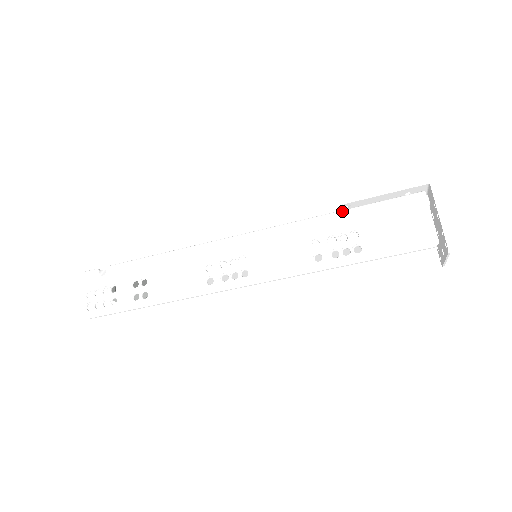
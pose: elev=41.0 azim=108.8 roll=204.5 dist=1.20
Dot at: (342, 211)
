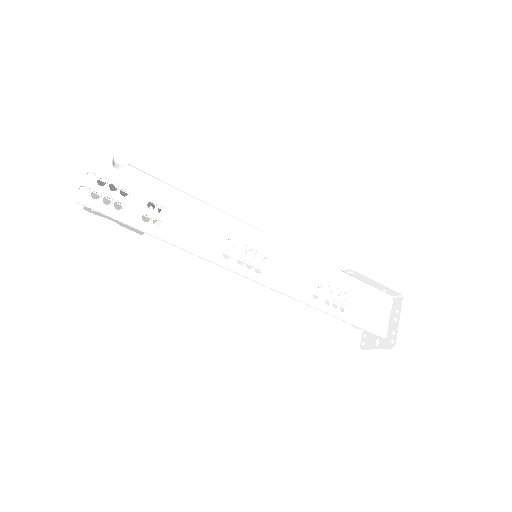
Dot at: (345, 272)
